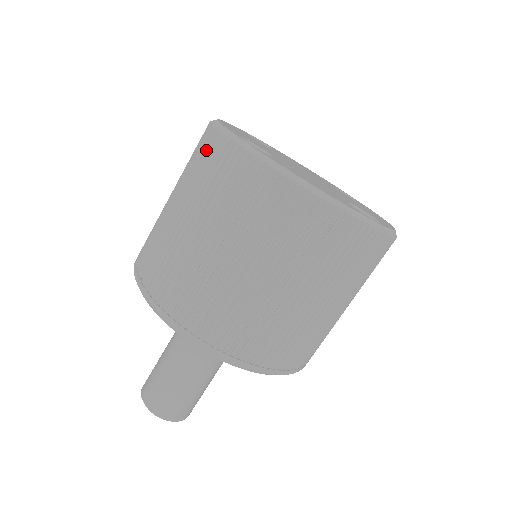
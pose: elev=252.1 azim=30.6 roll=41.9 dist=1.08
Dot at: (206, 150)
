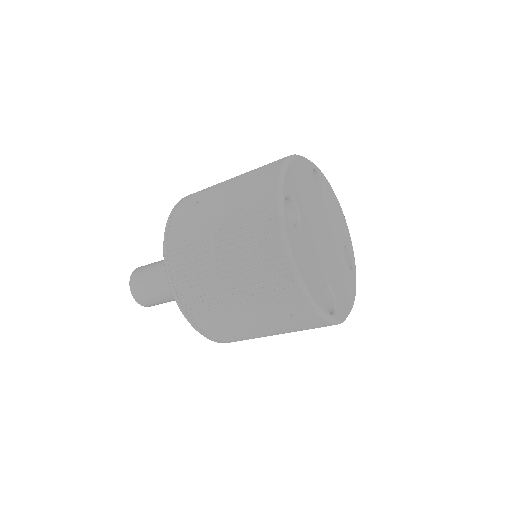
Dot at: (262, 187)
